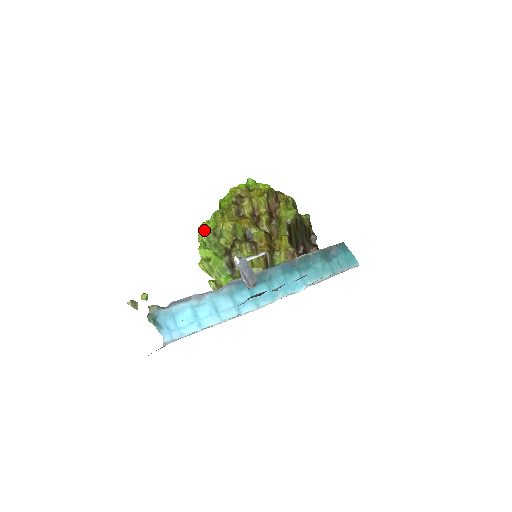
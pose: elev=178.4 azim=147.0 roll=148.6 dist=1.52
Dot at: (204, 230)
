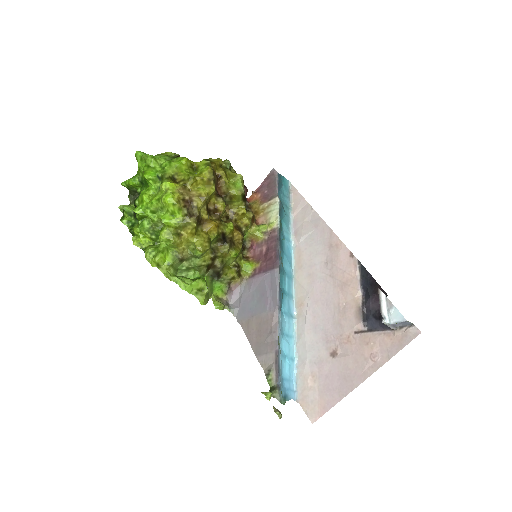
Dot at: (164, 264)
